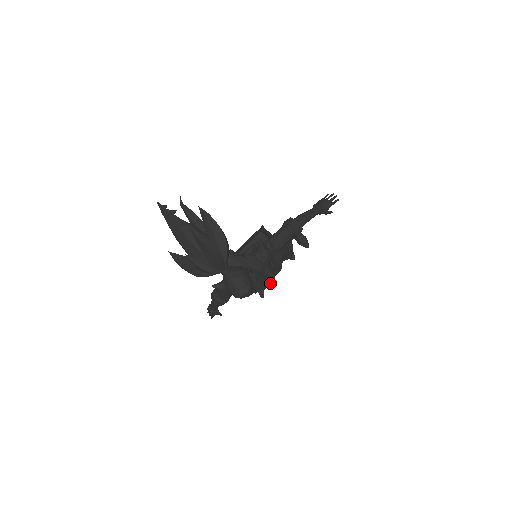
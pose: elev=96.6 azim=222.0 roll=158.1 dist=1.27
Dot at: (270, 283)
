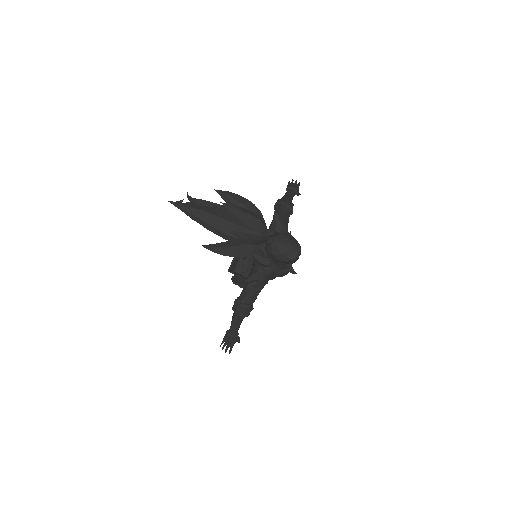
Dot at: occluded
